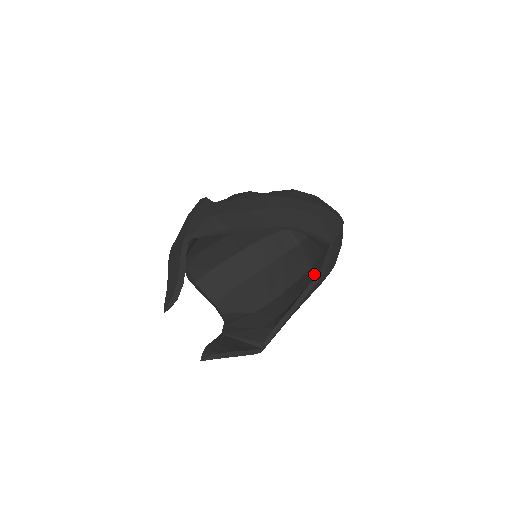
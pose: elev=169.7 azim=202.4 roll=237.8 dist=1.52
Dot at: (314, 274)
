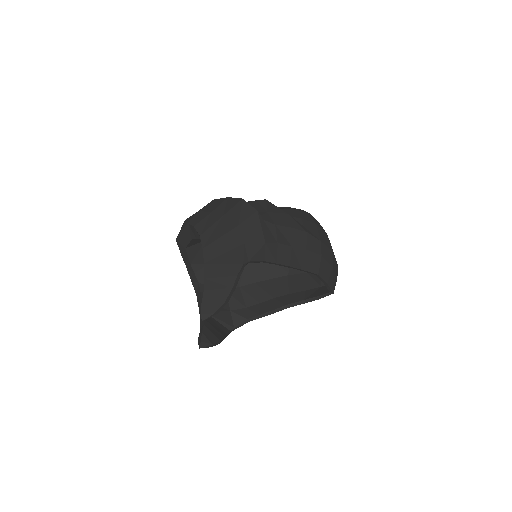
Dot at: (292, 288)
